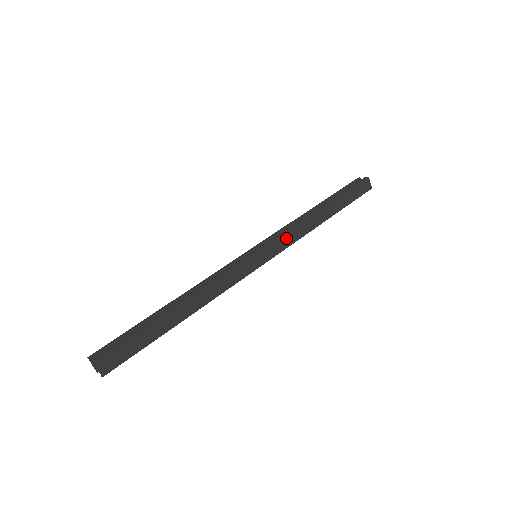
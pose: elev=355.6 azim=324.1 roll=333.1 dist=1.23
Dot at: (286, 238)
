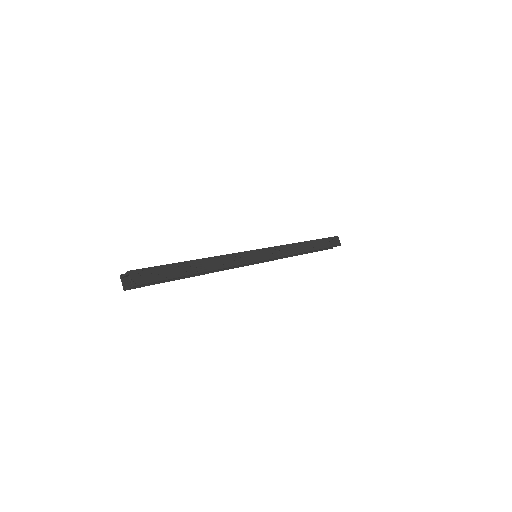
Dot at: (279, 250)
